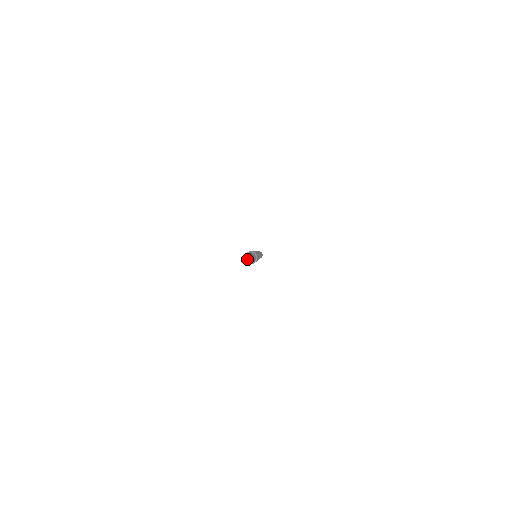
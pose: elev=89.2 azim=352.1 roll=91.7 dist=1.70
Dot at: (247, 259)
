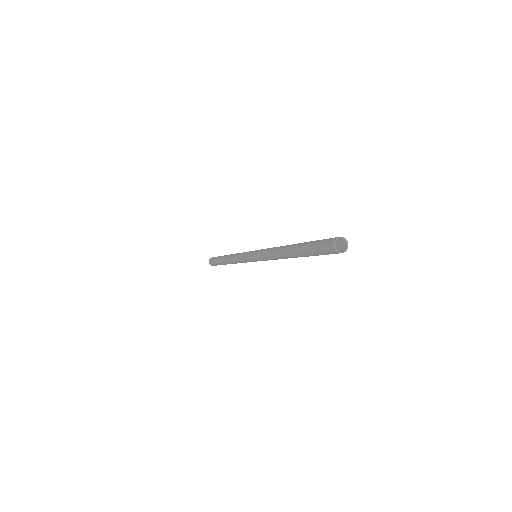
Dot at: (312, 247)
